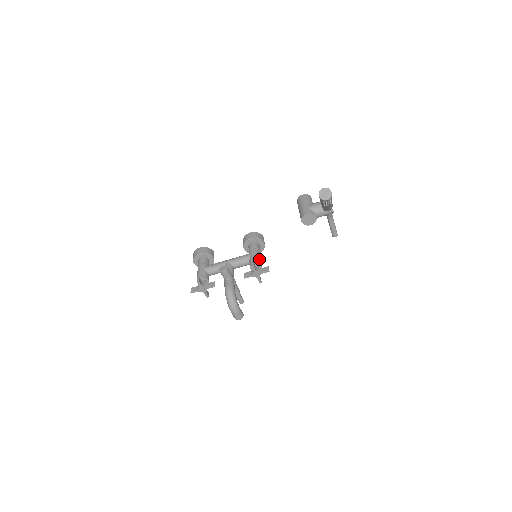
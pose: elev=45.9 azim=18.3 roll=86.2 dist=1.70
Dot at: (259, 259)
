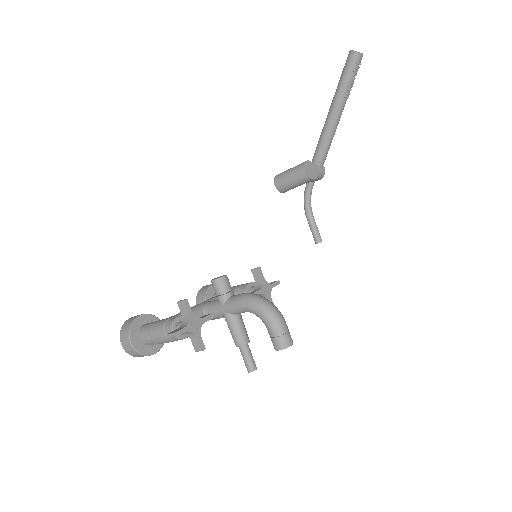
Dot at: occluded
